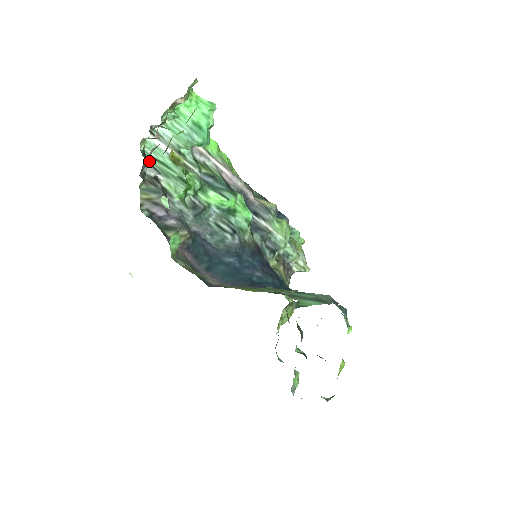
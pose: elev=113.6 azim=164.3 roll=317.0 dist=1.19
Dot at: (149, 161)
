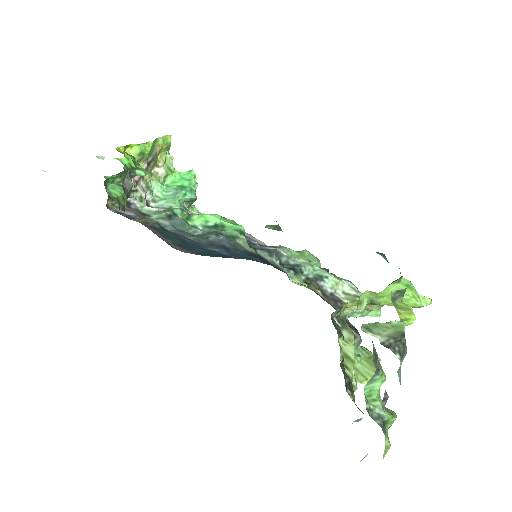
Dot at: occluded
